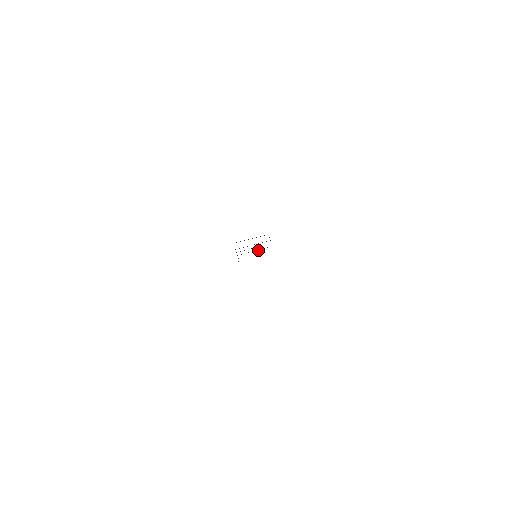
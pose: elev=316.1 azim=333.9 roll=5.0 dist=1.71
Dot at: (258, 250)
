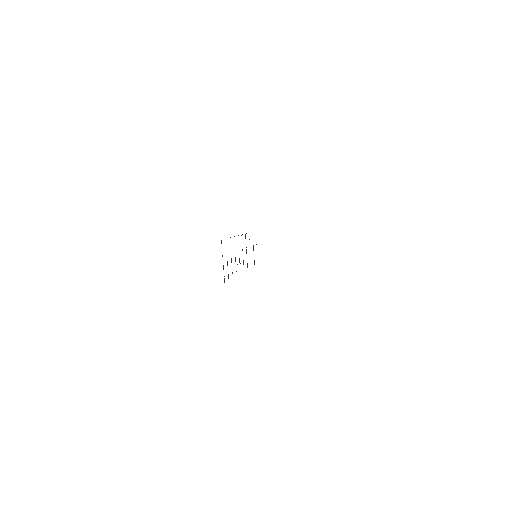
Dot at: occluded
